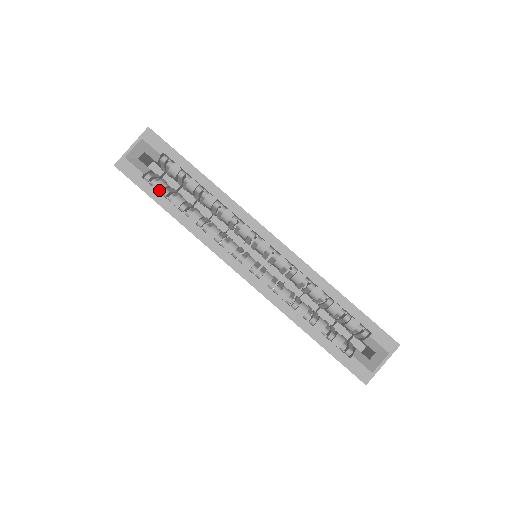
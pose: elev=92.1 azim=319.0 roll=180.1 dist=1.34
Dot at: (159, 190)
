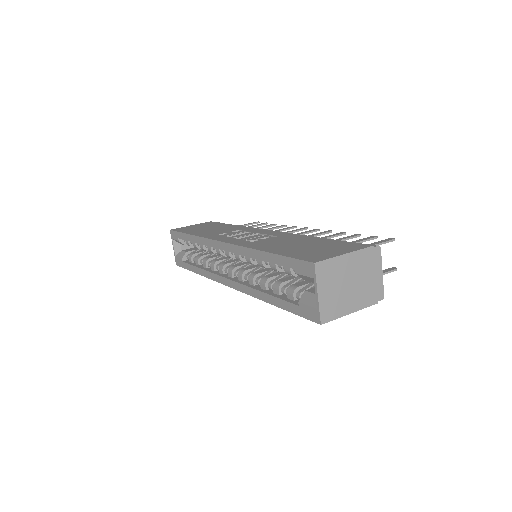
Dot at: (191, 262)
